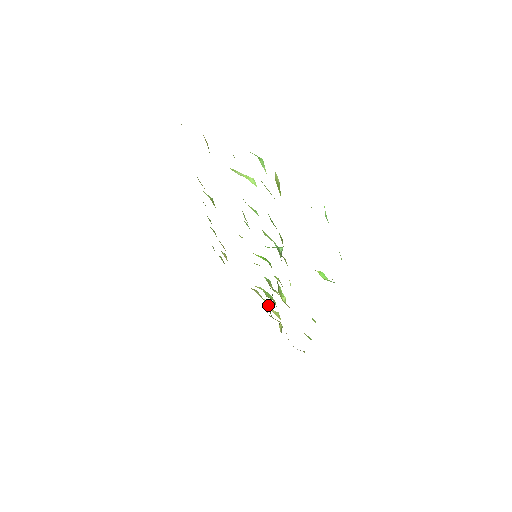
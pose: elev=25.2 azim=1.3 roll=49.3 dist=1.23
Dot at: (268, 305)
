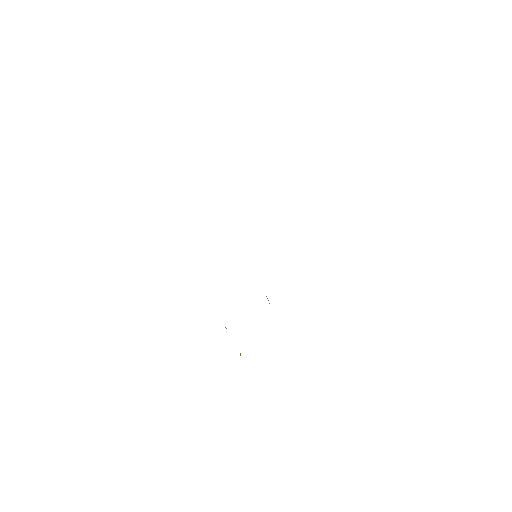
Dot at: occluded
